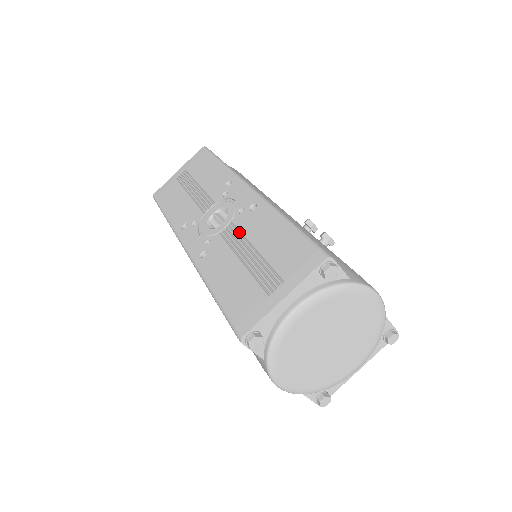
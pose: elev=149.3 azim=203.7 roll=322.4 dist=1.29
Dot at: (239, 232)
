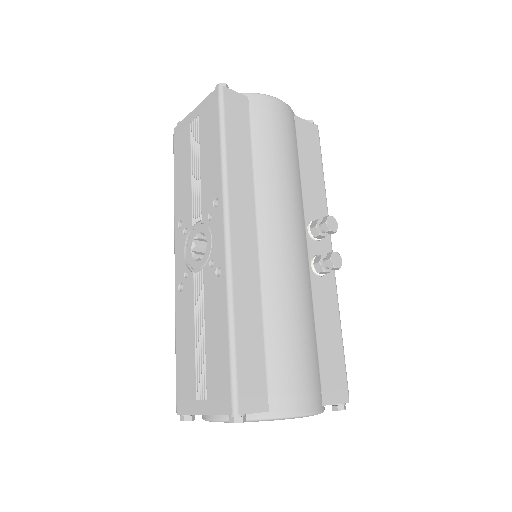
Dot at: (204, 292)
